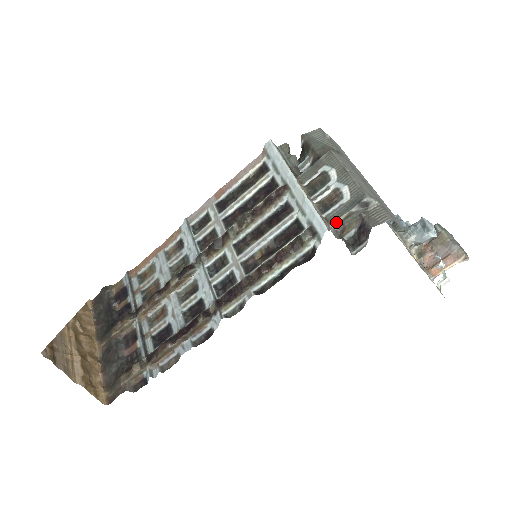
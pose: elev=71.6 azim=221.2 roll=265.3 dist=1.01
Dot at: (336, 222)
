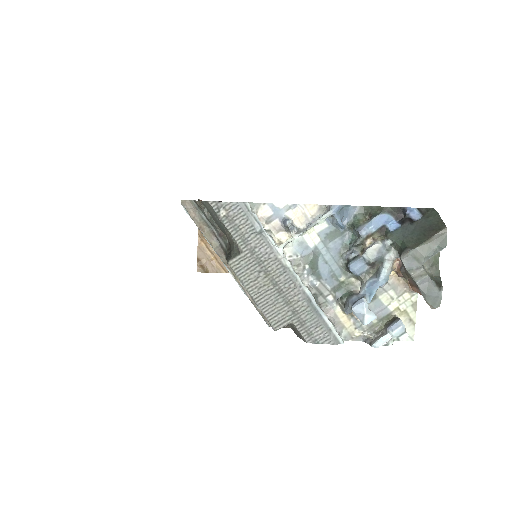
Dot at: occluded
